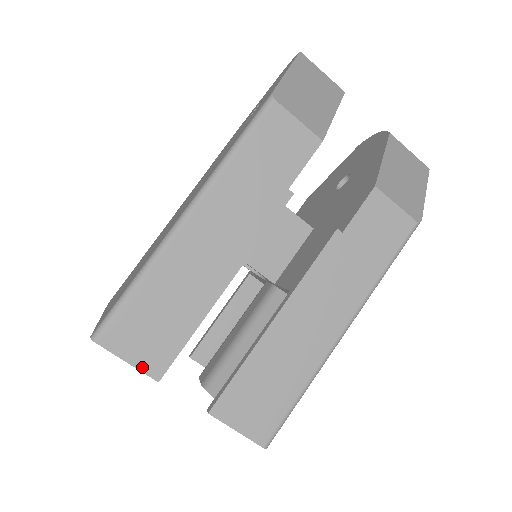
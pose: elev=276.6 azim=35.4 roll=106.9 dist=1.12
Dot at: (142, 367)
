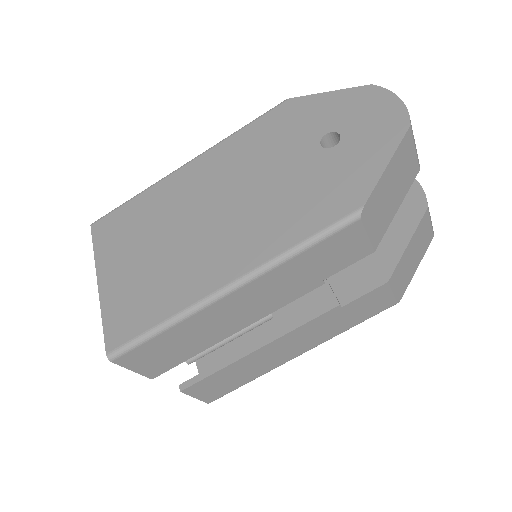
Dot at: (143, 373)
